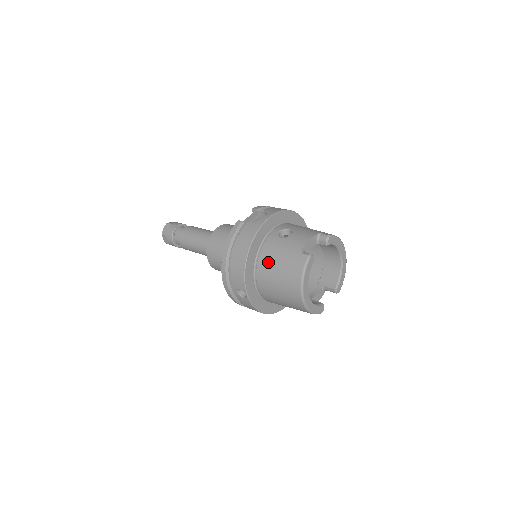
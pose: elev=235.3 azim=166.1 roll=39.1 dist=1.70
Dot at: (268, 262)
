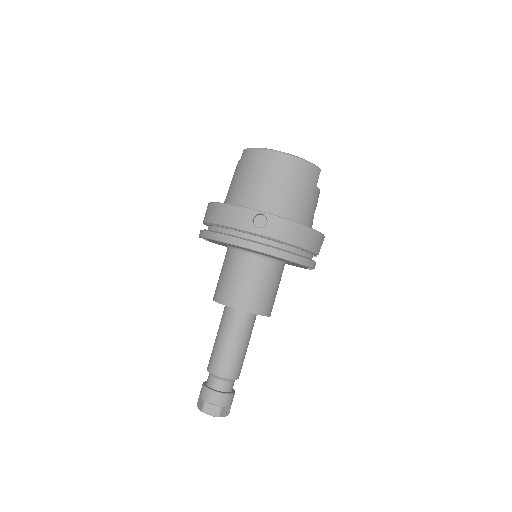
Dot at: (238, 191)
